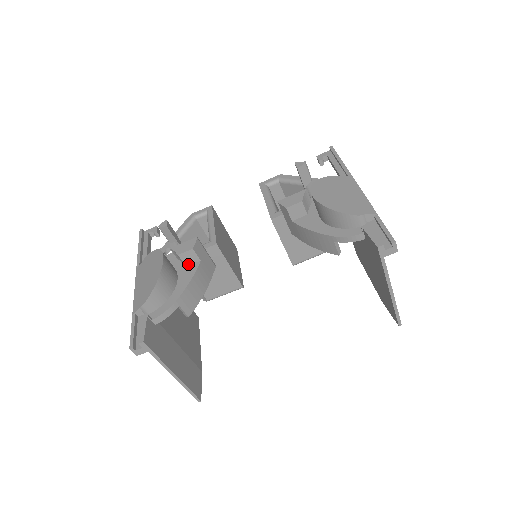
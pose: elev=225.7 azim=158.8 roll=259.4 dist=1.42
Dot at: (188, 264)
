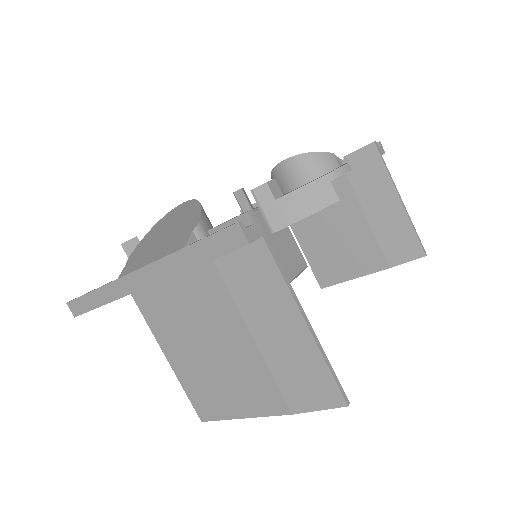
Dot at: occluded
